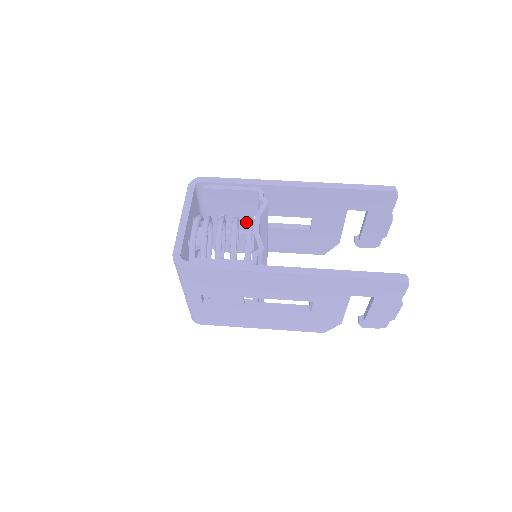
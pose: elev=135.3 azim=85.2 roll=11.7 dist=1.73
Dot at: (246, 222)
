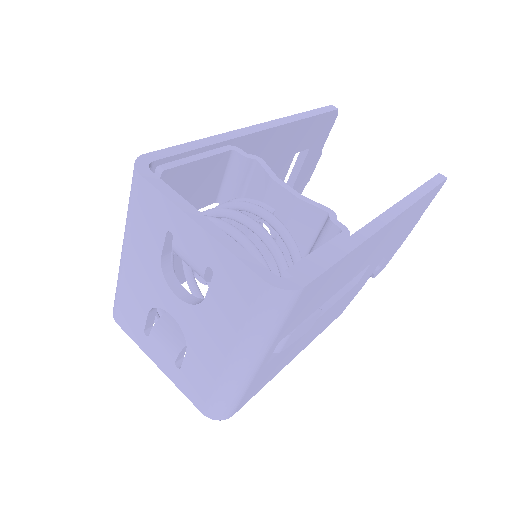
Dot at: occluded
